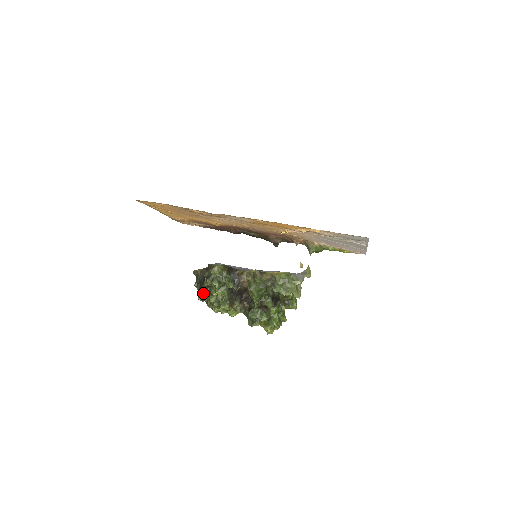
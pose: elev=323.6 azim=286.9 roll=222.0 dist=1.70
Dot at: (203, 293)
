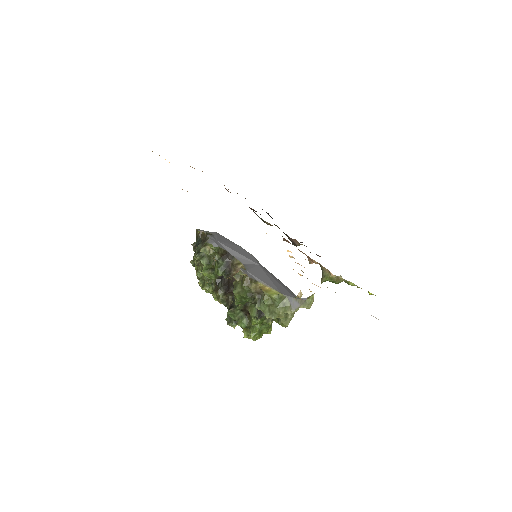
Dot at: (194, 261)
